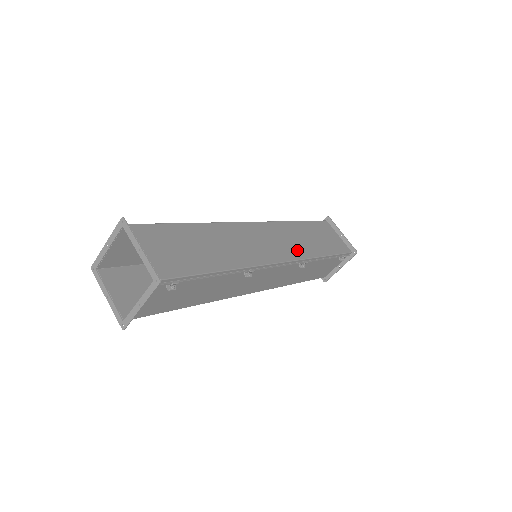
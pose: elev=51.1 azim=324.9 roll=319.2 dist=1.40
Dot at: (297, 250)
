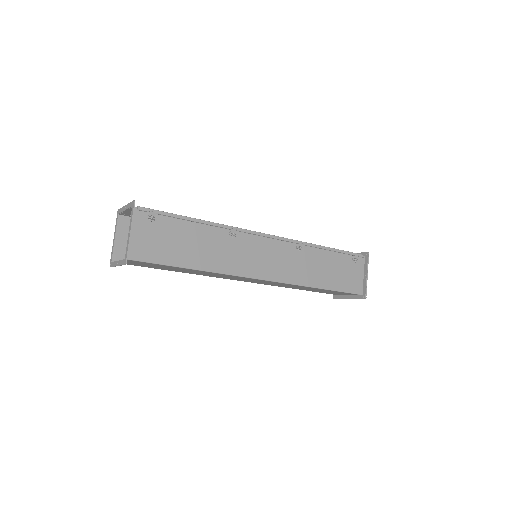
Dot at: occluded
